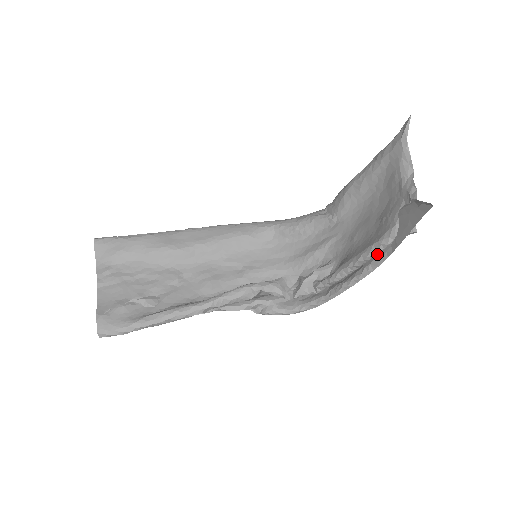
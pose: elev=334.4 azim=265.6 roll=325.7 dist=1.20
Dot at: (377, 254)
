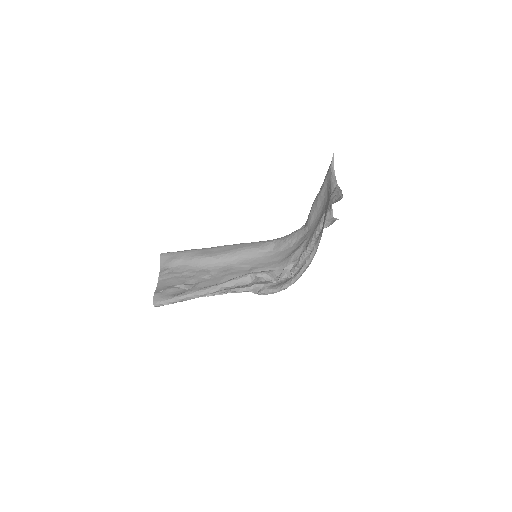
Dot at: (317, 238)
